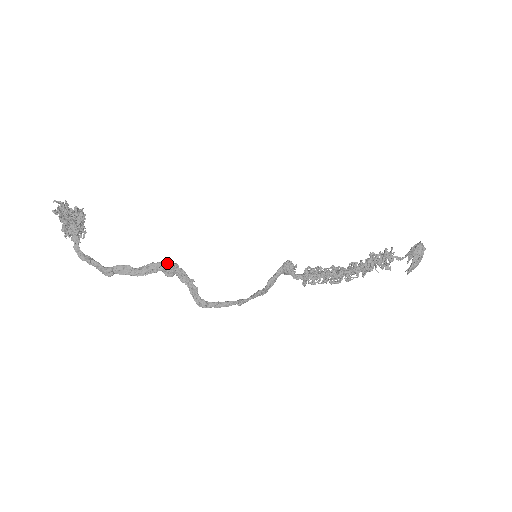
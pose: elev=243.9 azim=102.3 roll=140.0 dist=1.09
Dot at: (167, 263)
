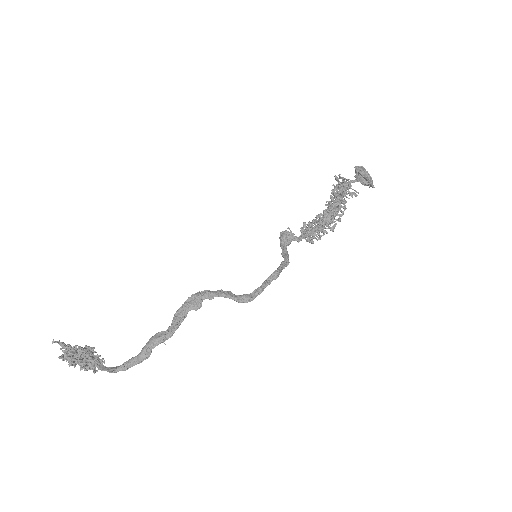
Dot at: (188, 300)
